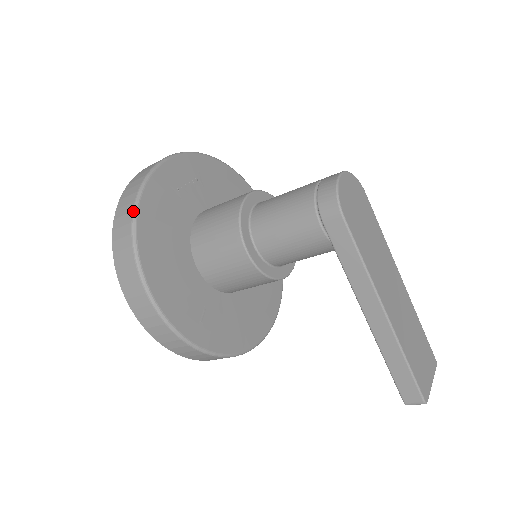
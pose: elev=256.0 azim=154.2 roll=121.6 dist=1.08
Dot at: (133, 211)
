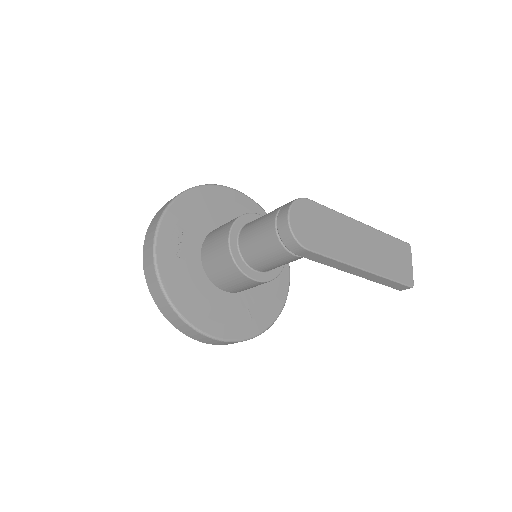
Dot at: (170, 305)
